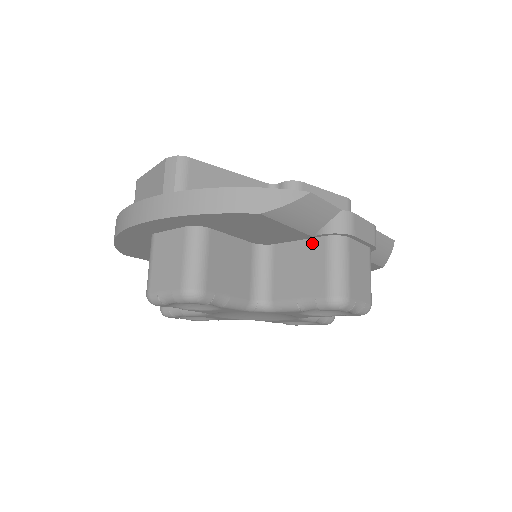
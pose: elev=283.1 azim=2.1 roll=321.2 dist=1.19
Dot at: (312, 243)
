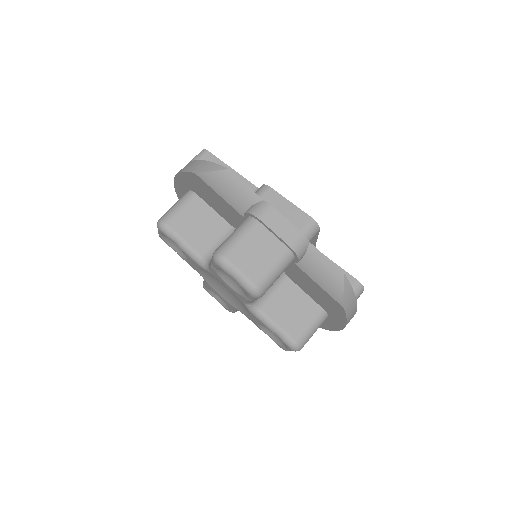
Dot at: occluded
